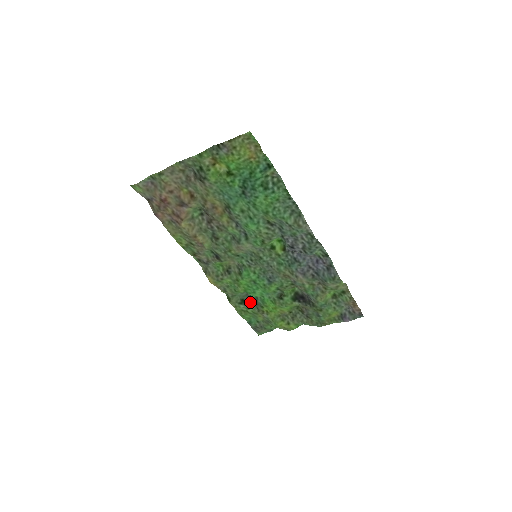
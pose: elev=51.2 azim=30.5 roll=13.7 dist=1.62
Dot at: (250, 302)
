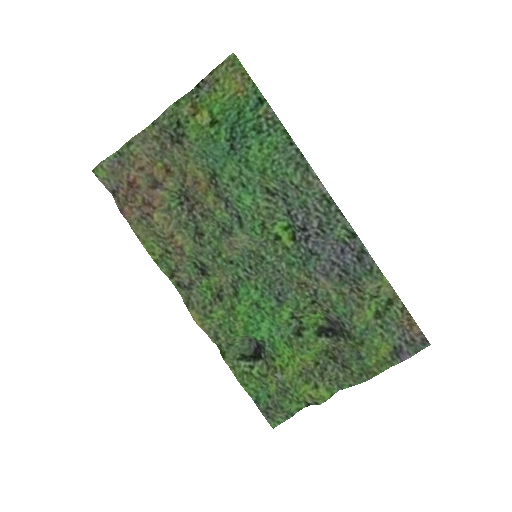
Dot at: (254, 356)
